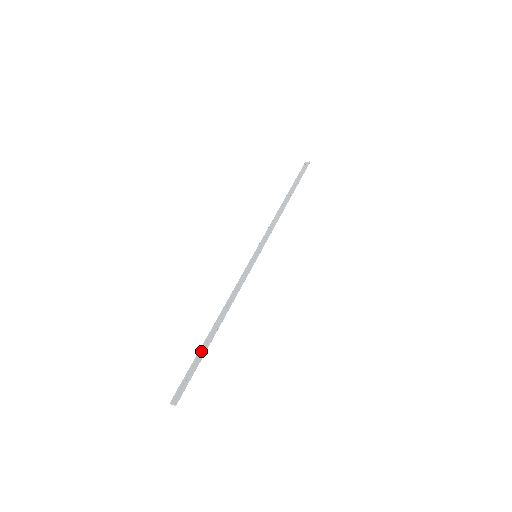
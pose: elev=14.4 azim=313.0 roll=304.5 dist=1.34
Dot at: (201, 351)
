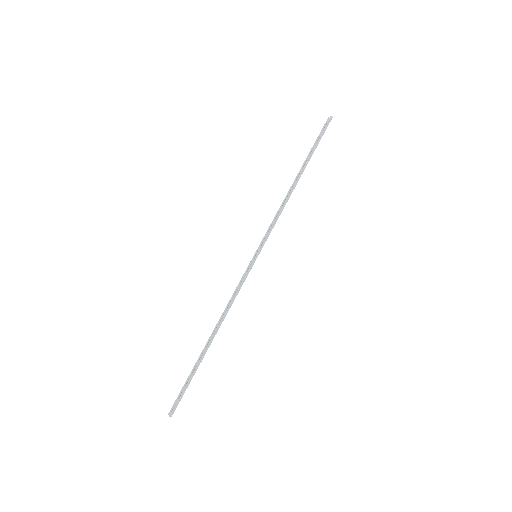
Dot at: (196, 365)
